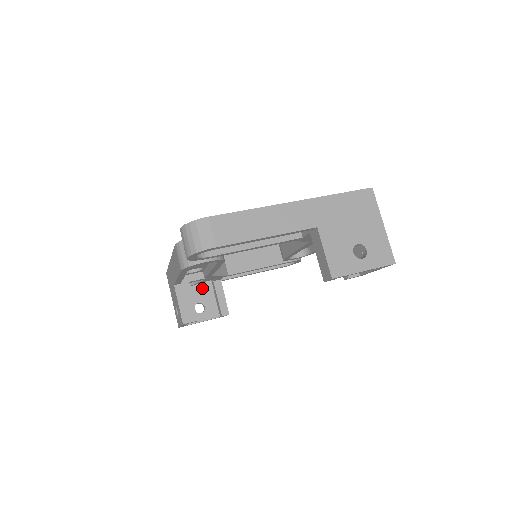
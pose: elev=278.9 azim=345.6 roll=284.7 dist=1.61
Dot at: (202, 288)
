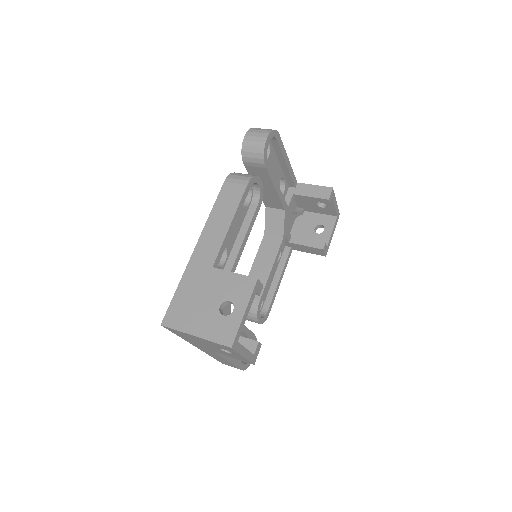
Dot at: occluded
